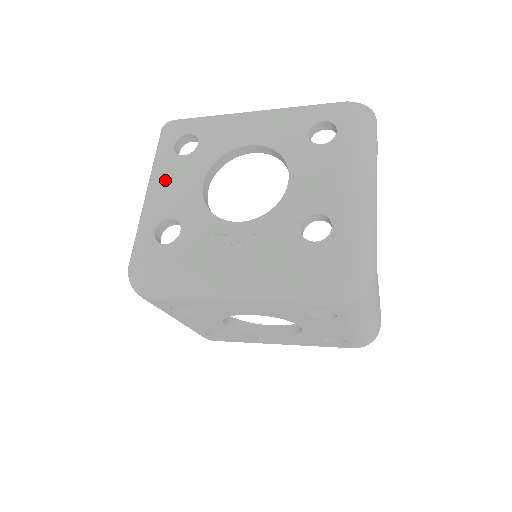
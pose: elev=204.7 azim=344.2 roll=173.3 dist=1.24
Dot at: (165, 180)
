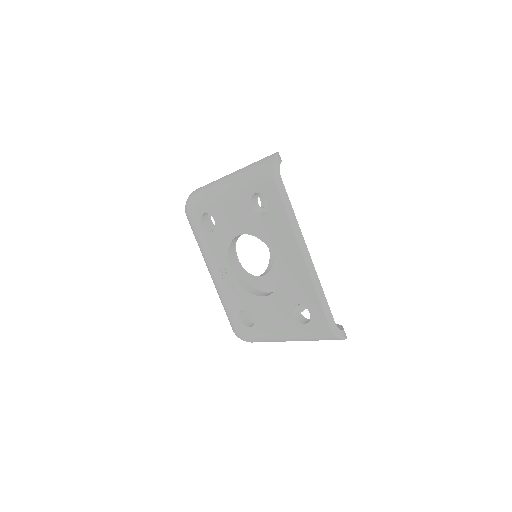
Dot at: (232, 201)
